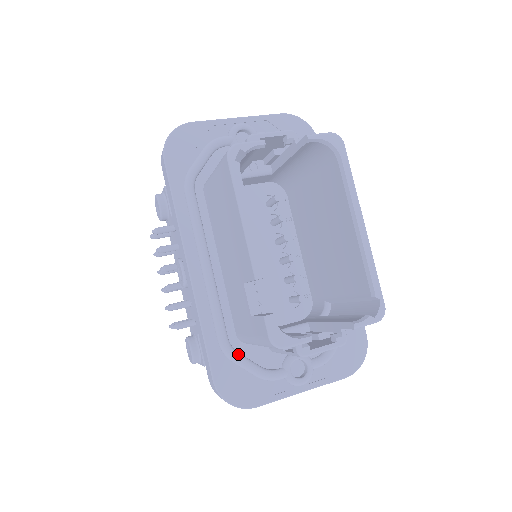
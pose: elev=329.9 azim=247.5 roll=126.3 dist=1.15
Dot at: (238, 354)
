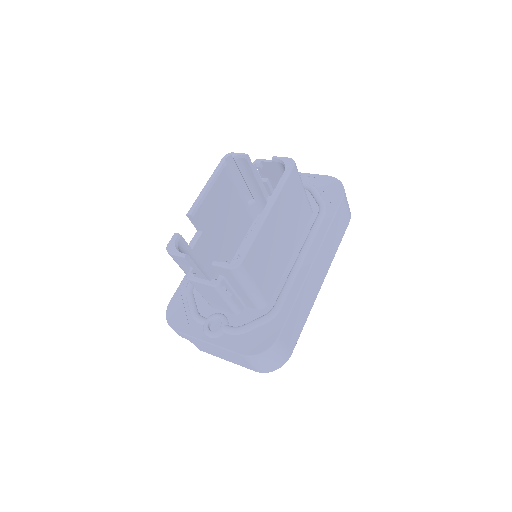
Dot at: (191, 293)
